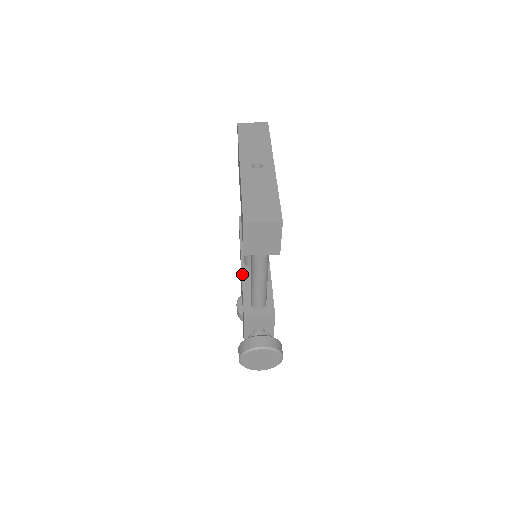
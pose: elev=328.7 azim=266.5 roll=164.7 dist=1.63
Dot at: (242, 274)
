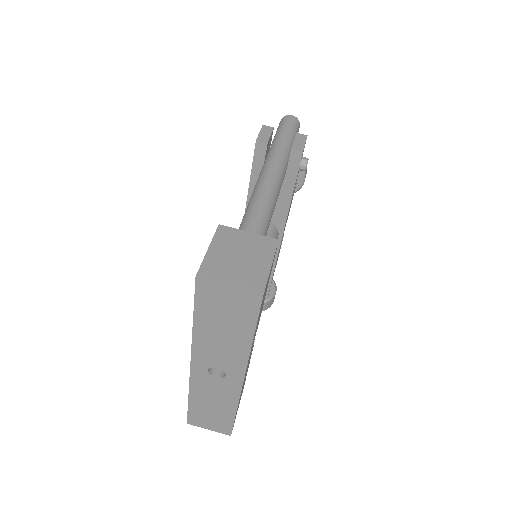
Dot at: occluded
